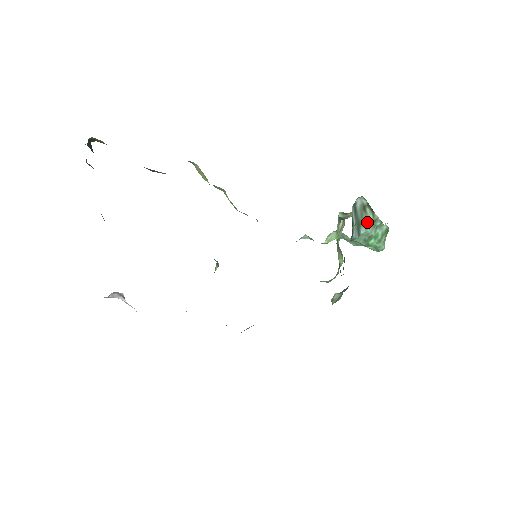
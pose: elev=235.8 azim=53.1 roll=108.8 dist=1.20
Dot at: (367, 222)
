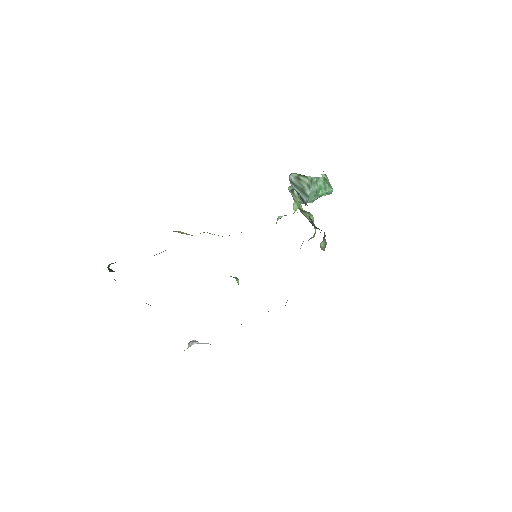
Dot at: (307, 185)
